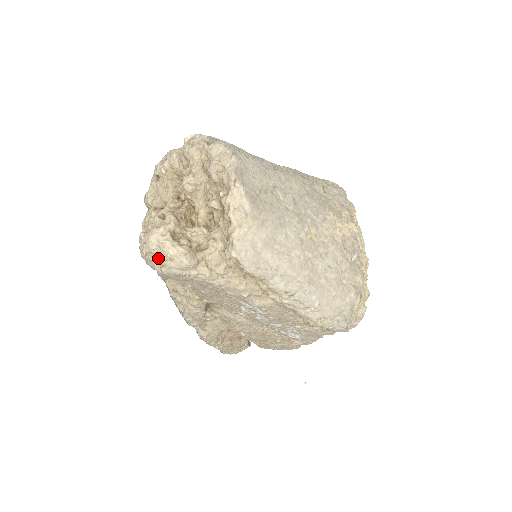
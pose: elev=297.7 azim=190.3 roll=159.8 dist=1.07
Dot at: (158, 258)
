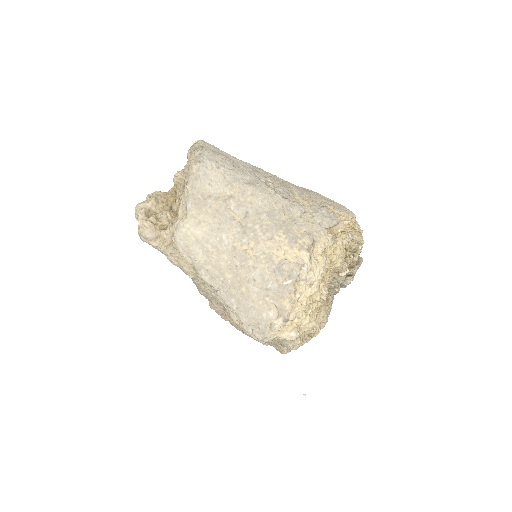
Dot at: occluded
